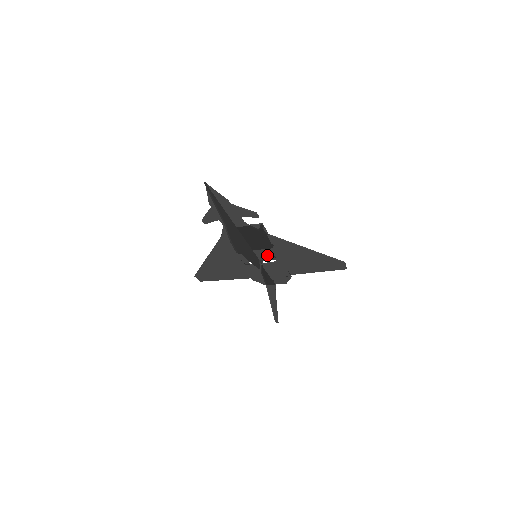
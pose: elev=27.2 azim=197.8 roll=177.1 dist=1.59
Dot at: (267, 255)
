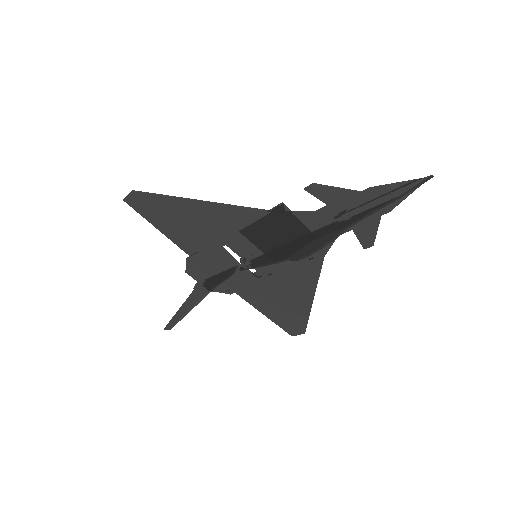
Dot at: (267, 266)
